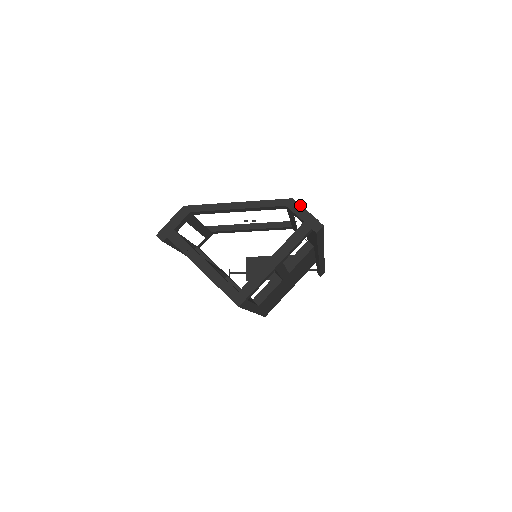
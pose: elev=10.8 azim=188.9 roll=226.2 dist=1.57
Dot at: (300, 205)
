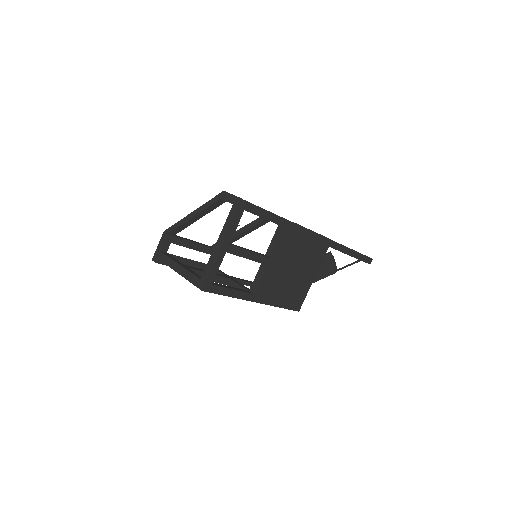
Dot at: (229, 193)
